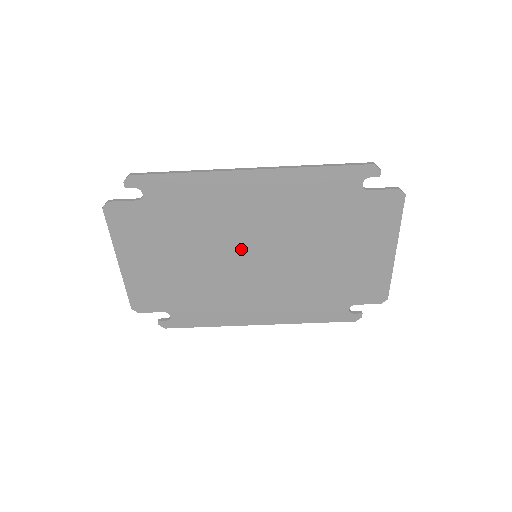
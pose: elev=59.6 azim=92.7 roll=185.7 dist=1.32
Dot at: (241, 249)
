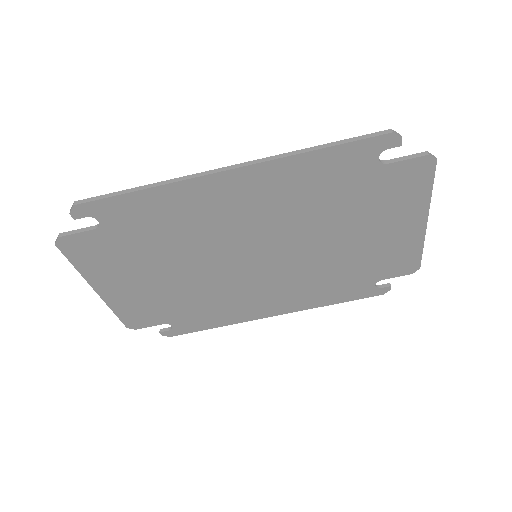
Dot at: (236, 253)
